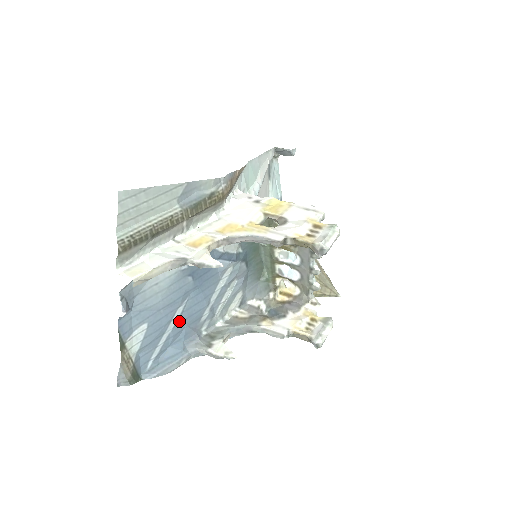
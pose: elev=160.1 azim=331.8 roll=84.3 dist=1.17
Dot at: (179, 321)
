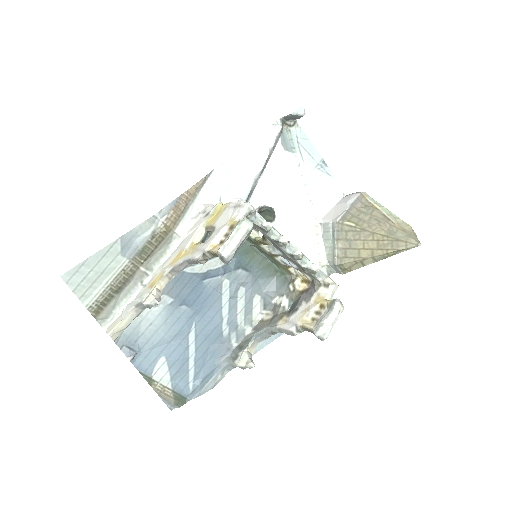
Dot at: (198, 344)
